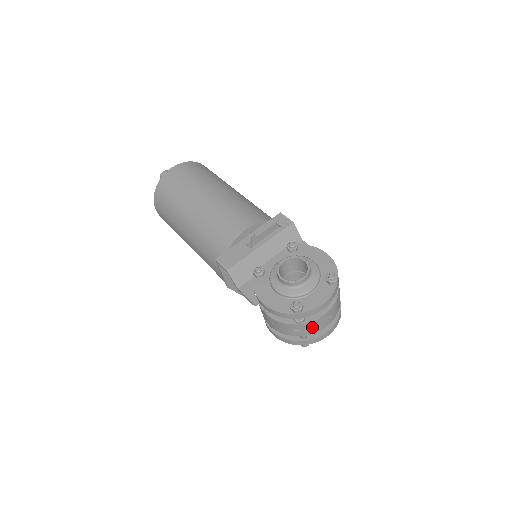
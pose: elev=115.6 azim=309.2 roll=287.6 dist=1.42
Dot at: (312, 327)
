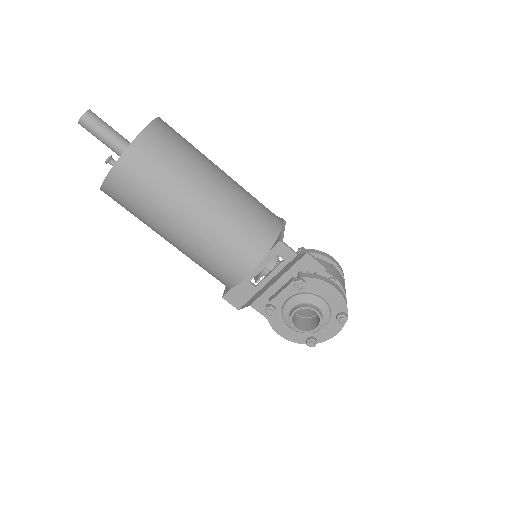
Dot at: occluded
